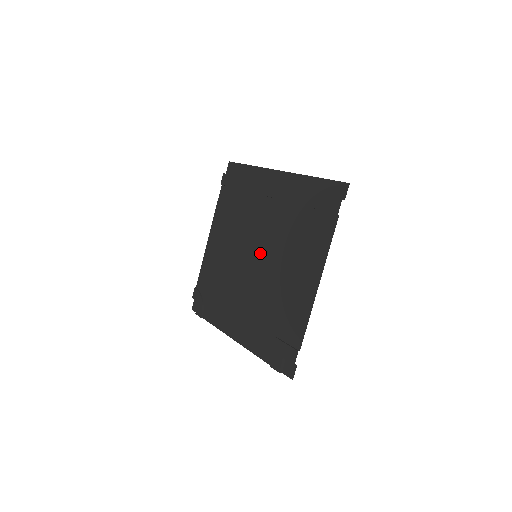
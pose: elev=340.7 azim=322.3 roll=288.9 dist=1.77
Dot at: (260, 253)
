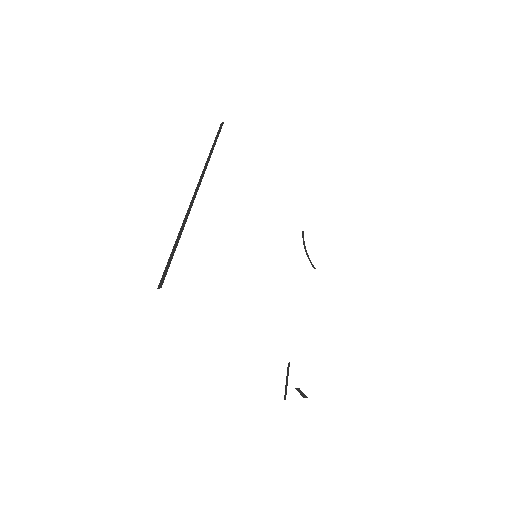
Dot at: occluded
